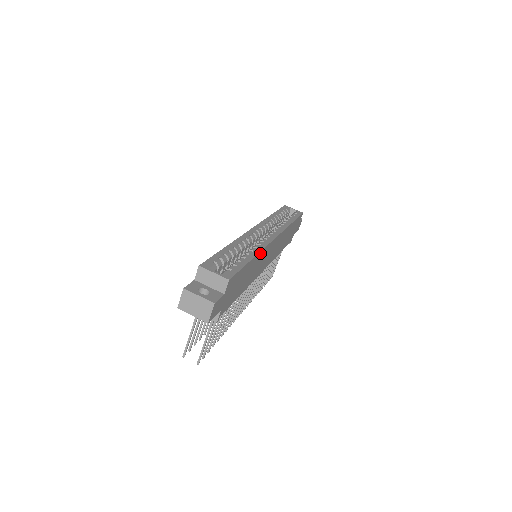
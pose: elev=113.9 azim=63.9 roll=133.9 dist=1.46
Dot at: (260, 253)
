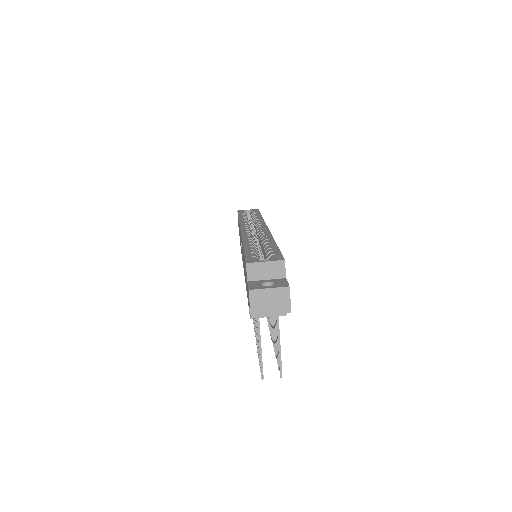
Dot at: occluded
